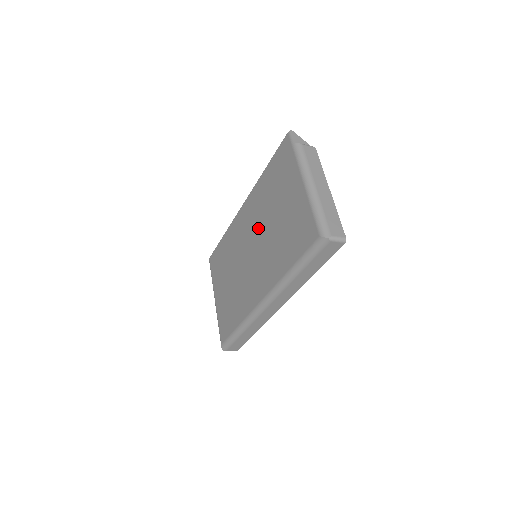
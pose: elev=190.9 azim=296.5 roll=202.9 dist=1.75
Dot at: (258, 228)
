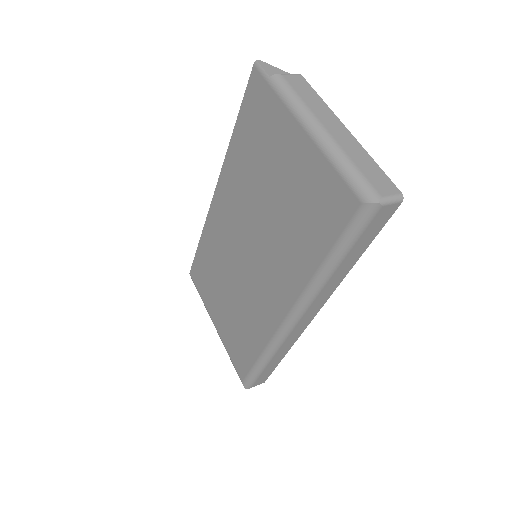
Dot at: (248, 217)
